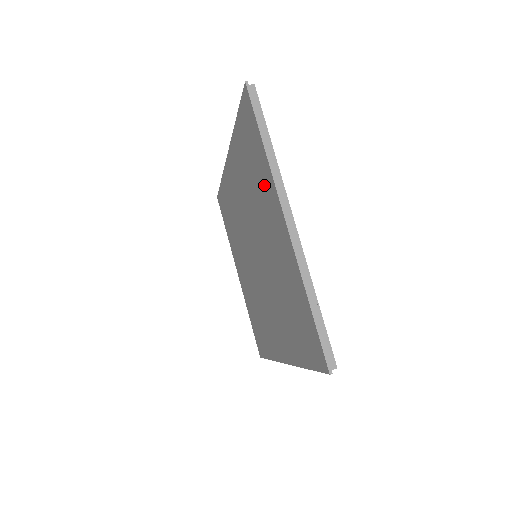
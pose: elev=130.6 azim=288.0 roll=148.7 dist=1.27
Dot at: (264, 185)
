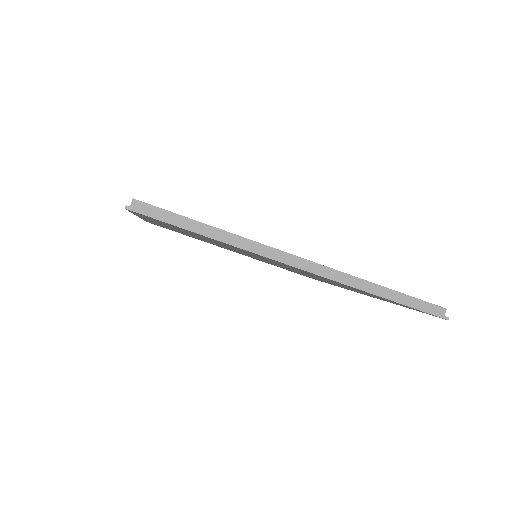
Dot at: occluded
